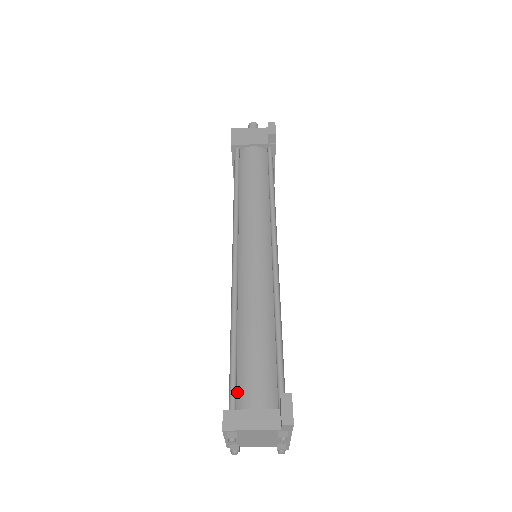
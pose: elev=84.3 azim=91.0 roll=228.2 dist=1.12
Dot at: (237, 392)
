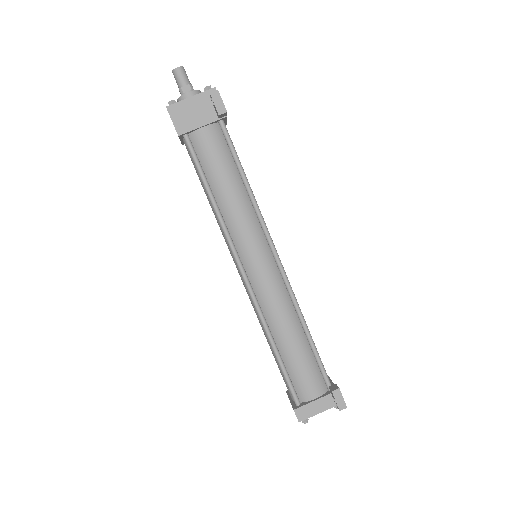
Dot at: (295, 389)
